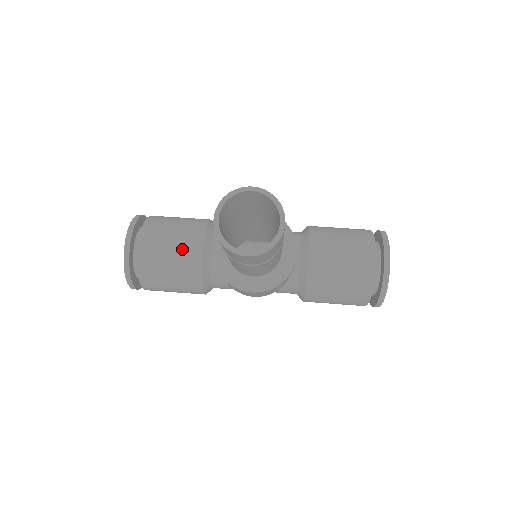
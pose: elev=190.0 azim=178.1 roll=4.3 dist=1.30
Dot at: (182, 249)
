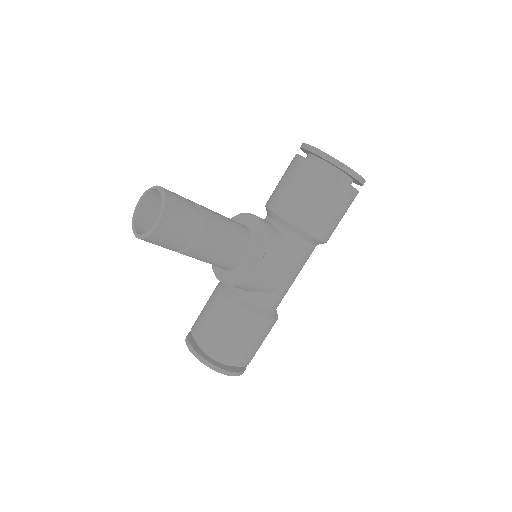
Dot at: (214, 308)
